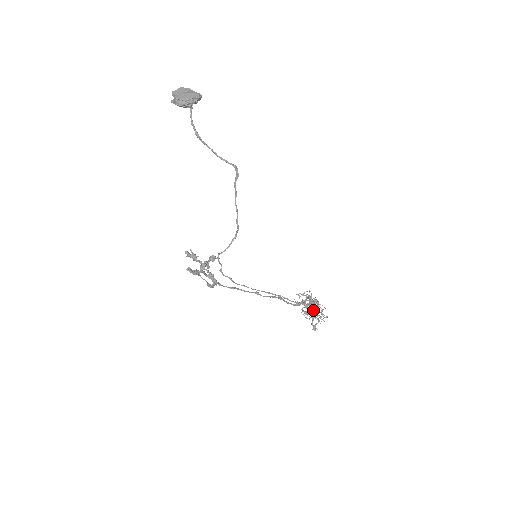
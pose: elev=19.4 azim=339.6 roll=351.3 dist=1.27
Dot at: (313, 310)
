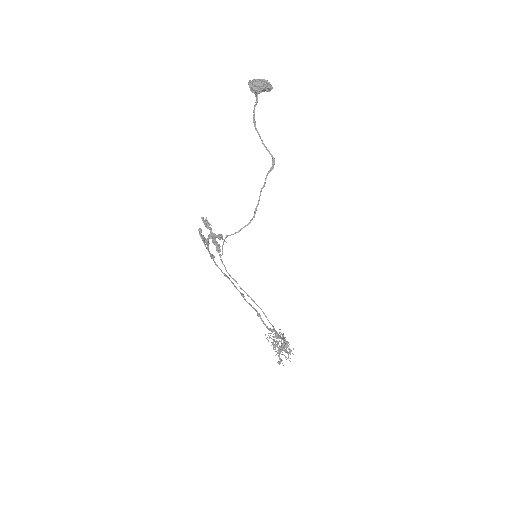
Dot at: occluded
